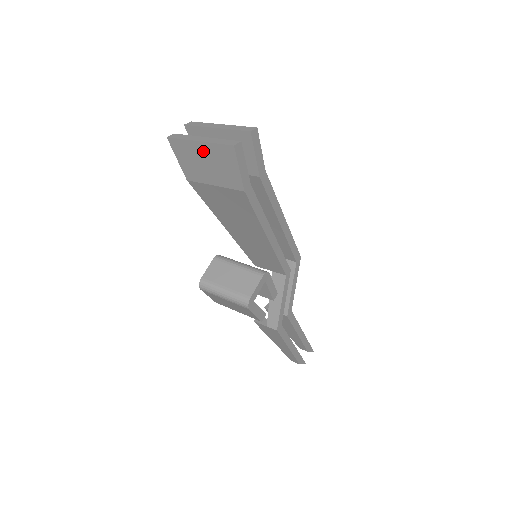
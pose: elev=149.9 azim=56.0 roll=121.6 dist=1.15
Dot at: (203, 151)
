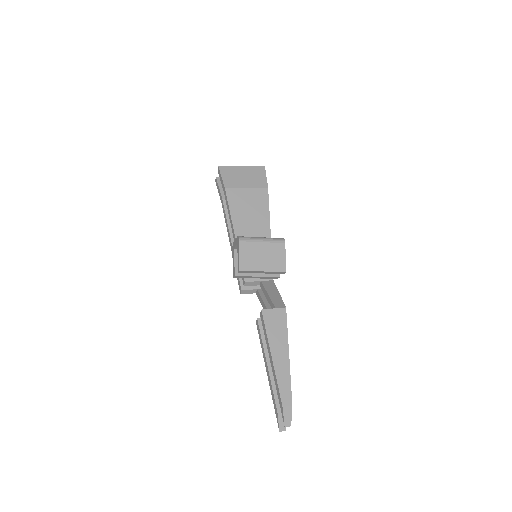
Dot at: (244, 171)
